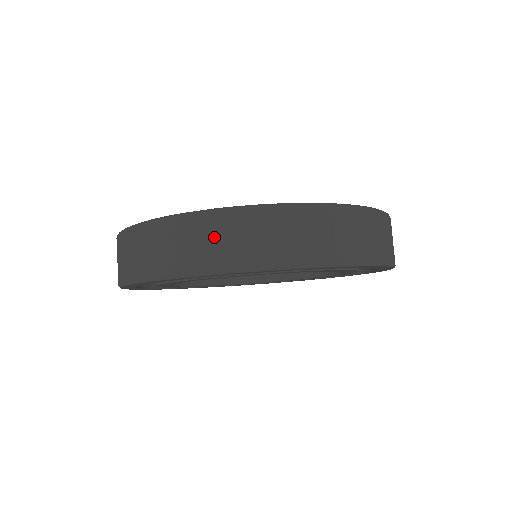
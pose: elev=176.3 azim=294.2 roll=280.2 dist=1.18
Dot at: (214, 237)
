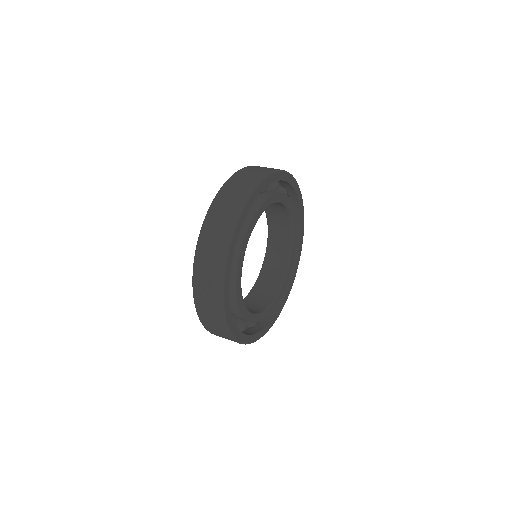
Dot at: occluded
